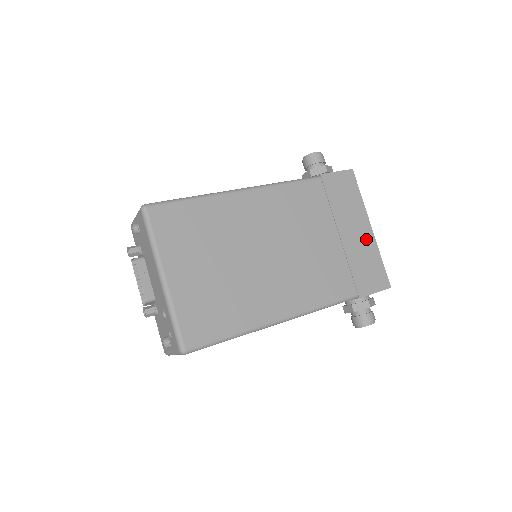
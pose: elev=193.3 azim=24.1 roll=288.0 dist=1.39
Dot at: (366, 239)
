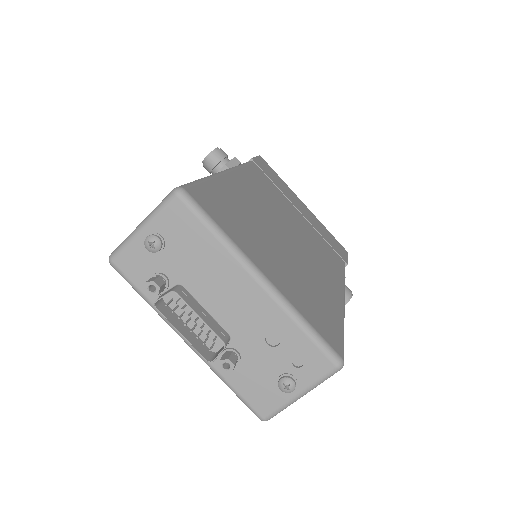
Dot at: (310, 214)
